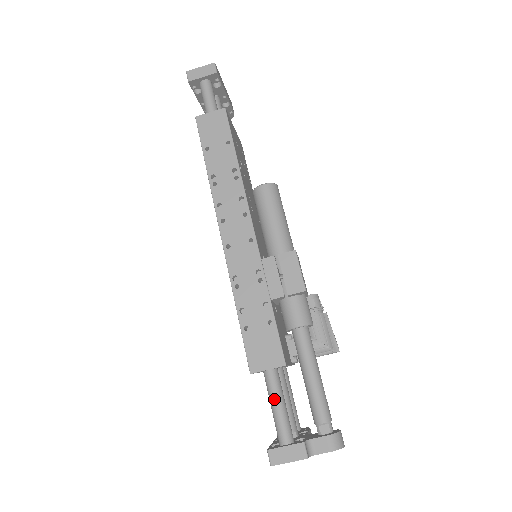
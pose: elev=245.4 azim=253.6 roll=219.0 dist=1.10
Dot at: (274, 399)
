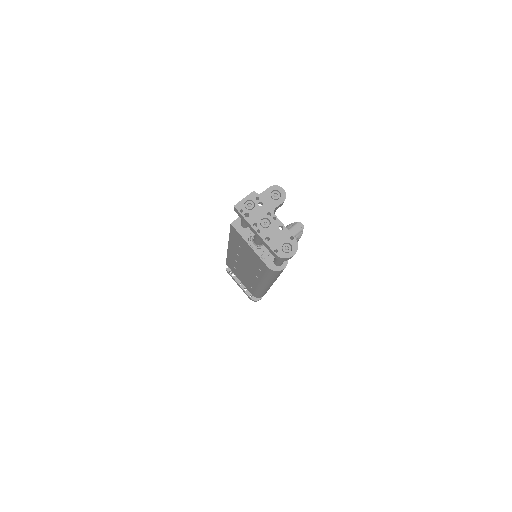
Dot at: occluded
